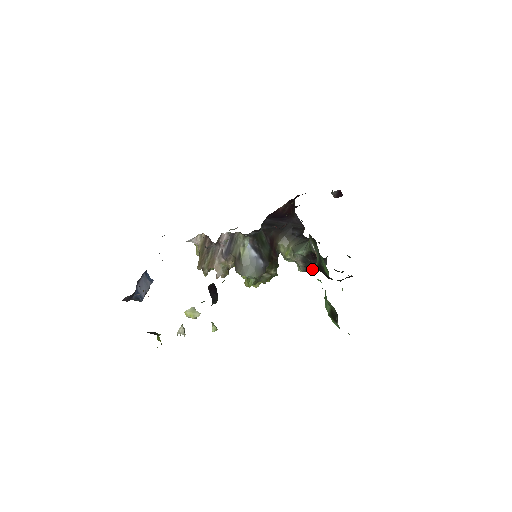
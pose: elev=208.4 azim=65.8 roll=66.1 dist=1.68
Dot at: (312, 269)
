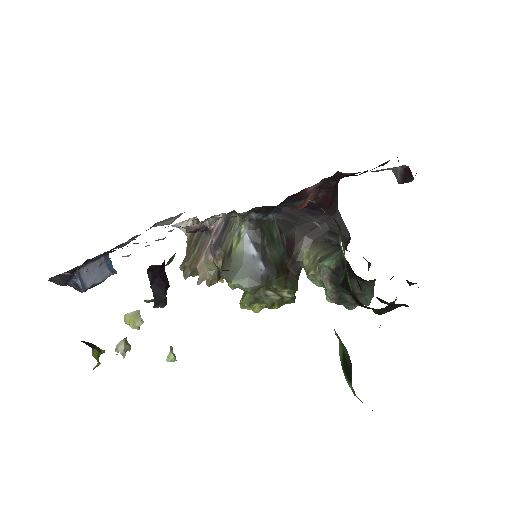
Dot at: (348, 300)
